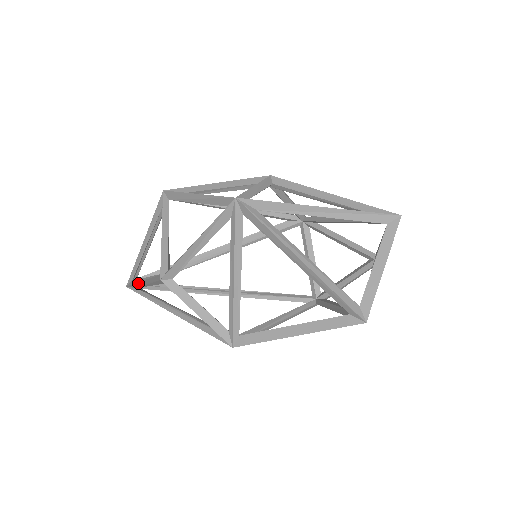
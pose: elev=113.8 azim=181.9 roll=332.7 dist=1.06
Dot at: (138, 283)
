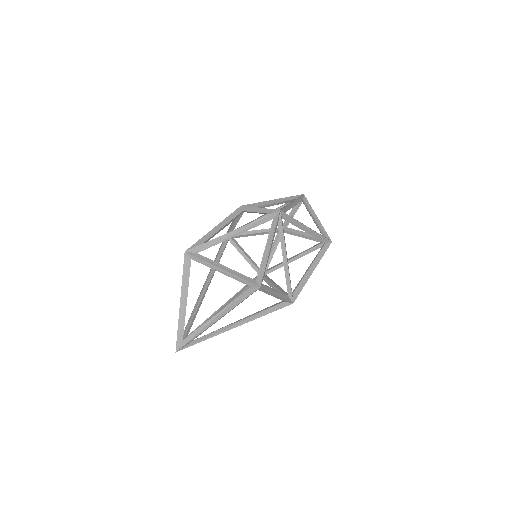
Dot at: (209, 325)
